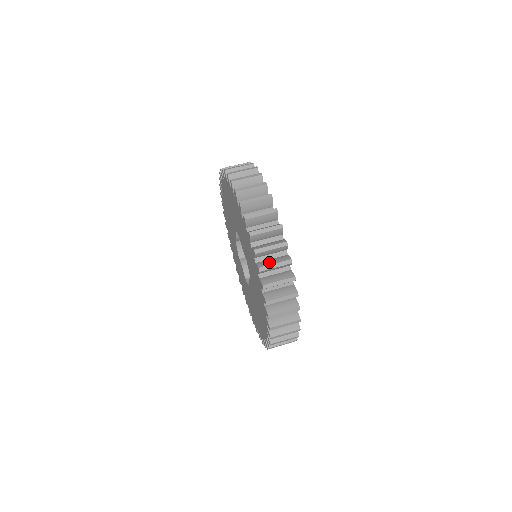
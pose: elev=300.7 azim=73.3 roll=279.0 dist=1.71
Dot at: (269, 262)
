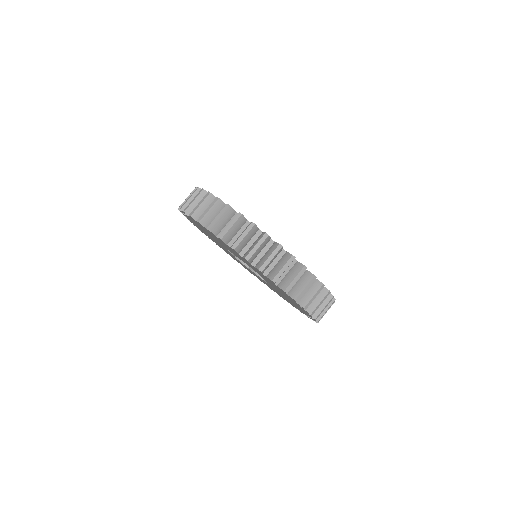
Dot at: occluded
